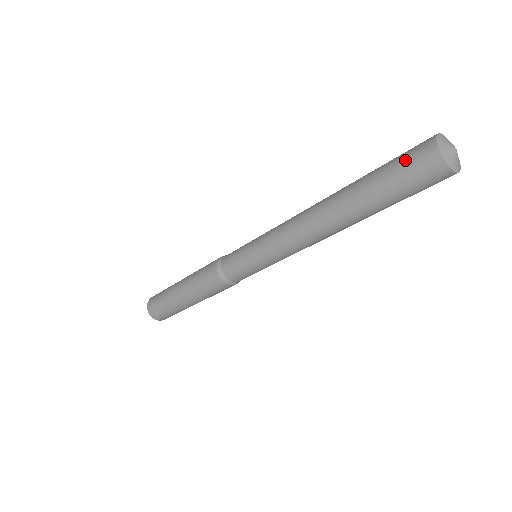
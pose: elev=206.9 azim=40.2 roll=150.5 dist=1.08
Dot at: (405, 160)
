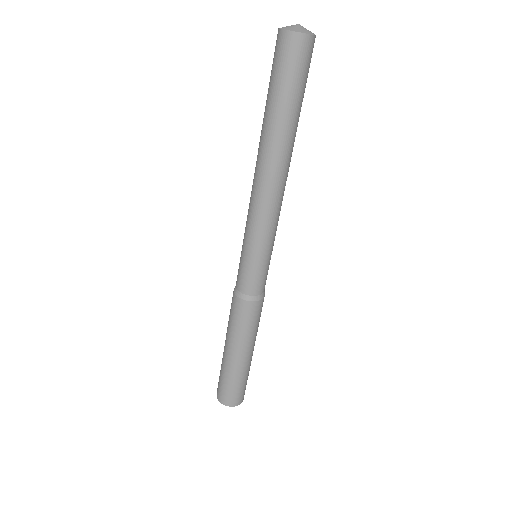
Dot at: (273, 60)
